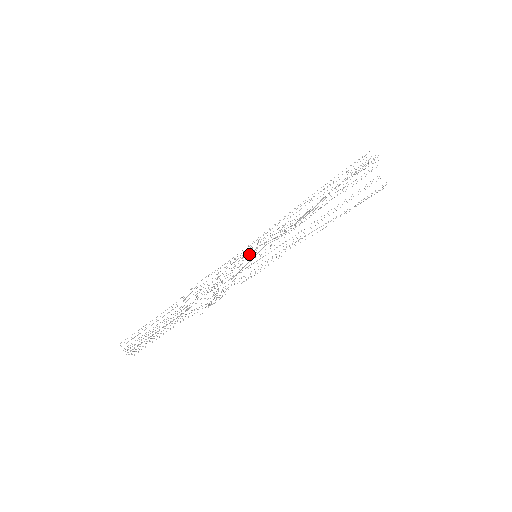
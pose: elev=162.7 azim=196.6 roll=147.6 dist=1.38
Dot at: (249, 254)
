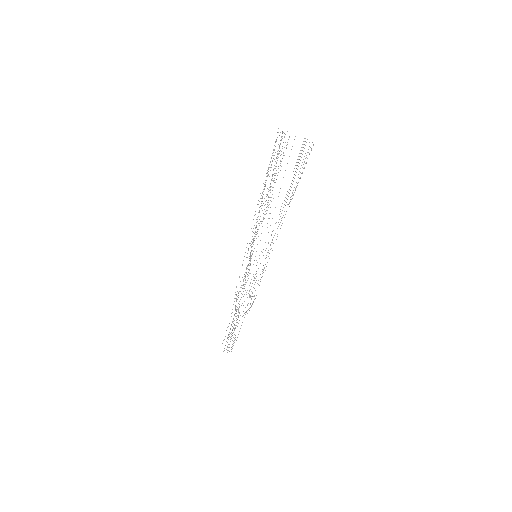
Dot at: (250, 257)
